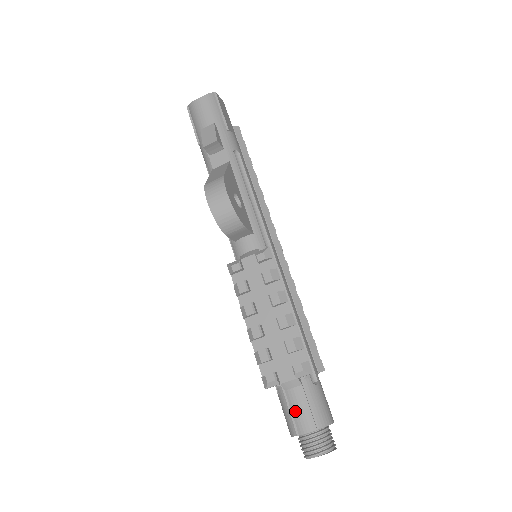
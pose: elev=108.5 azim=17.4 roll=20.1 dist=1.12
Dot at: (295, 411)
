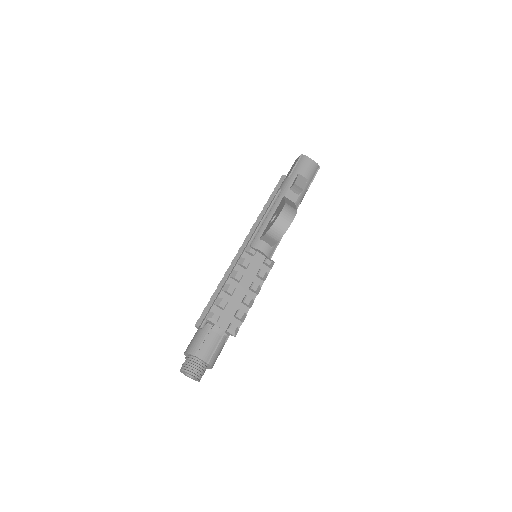
Dot at: (206, 344)
